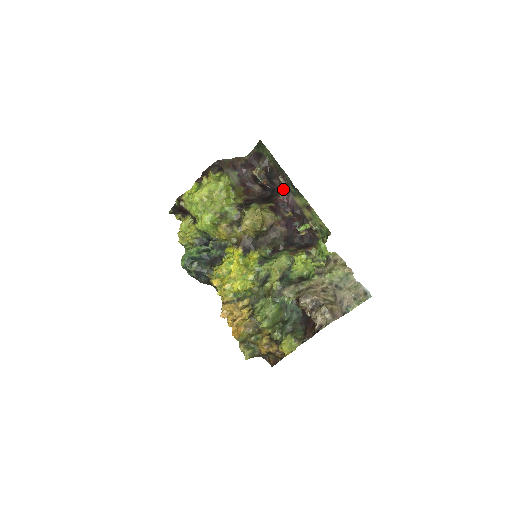
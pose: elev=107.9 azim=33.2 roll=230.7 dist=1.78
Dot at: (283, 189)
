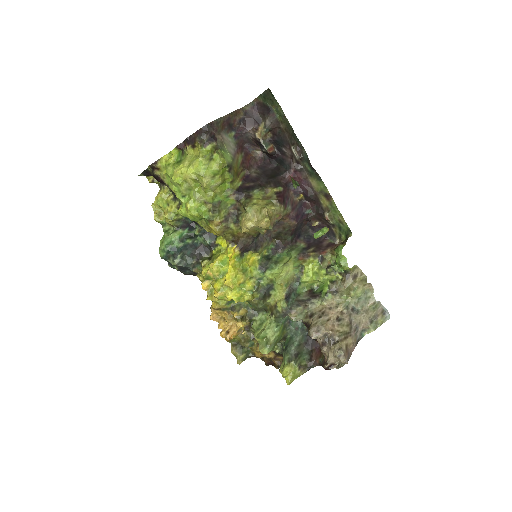
Dot at: (296, 164)
